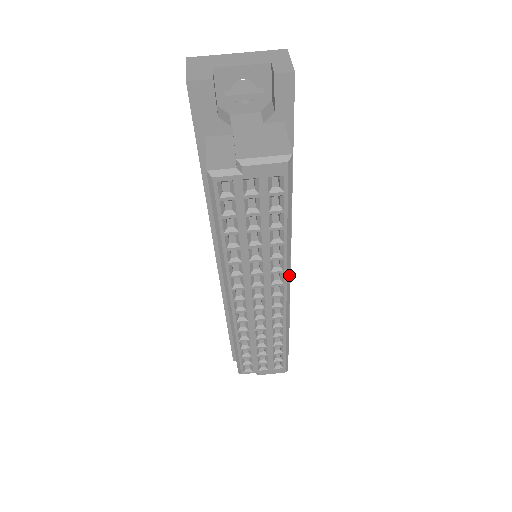
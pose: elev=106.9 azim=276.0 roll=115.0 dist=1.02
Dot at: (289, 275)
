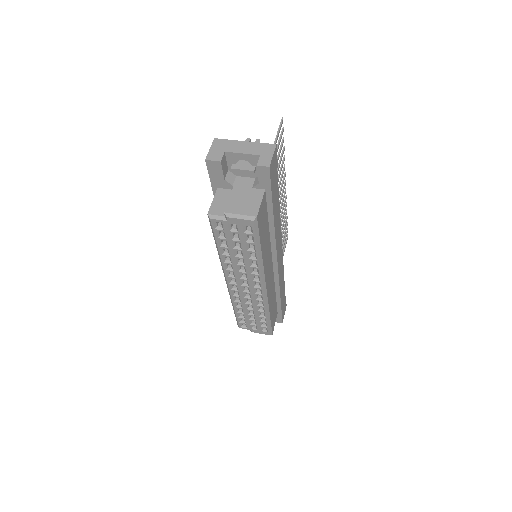
Dot at: (264, 278)
